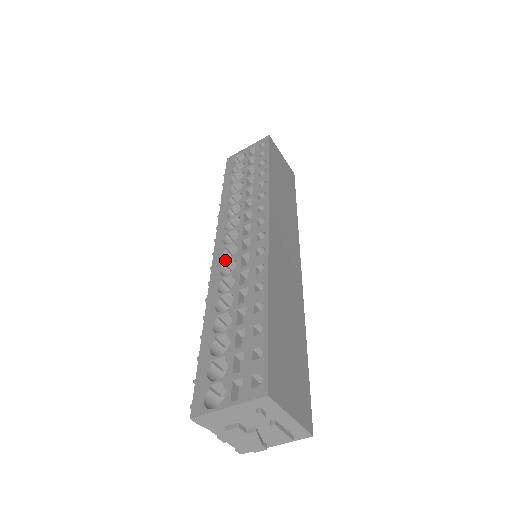
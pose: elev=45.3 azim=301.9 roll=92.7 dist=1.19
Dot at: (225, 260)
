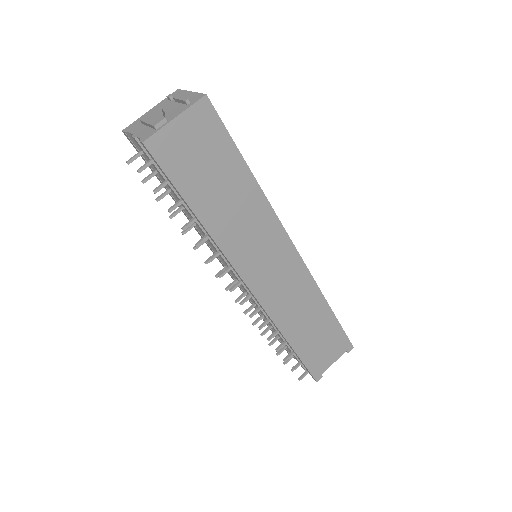
Dot at: occluded
